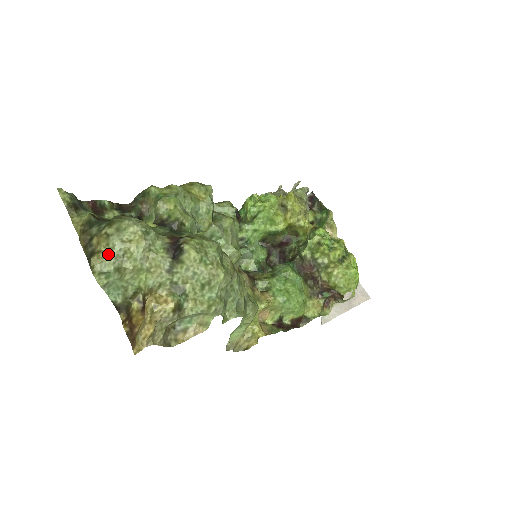
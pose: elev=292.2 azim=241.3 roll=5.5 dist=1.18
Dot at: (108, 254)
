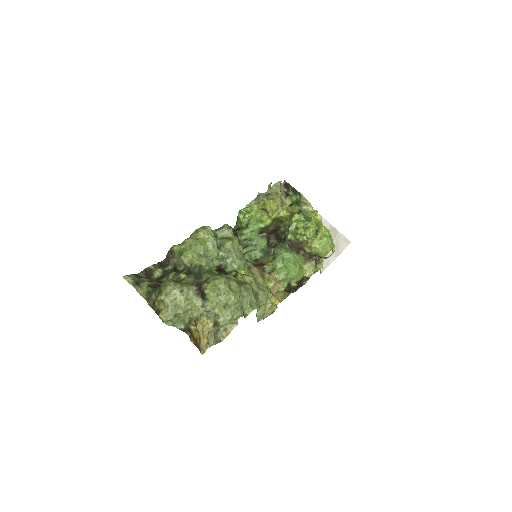
Dot at: (167, 310)
